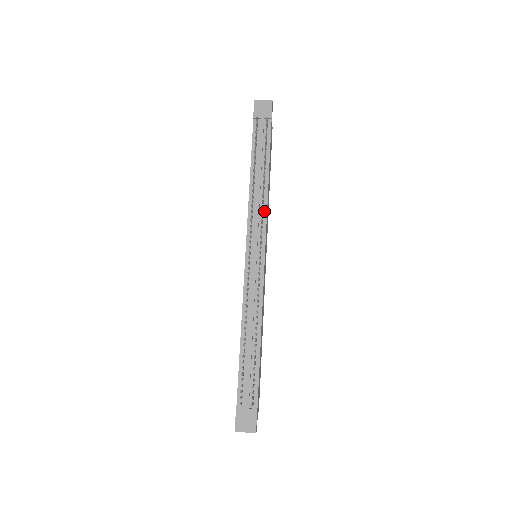
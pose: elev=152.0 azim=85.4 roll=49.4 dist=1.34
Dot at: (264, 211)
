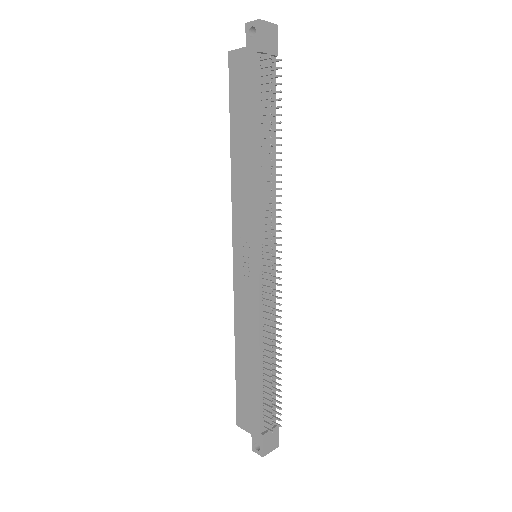
Dot at: (273, 200)
